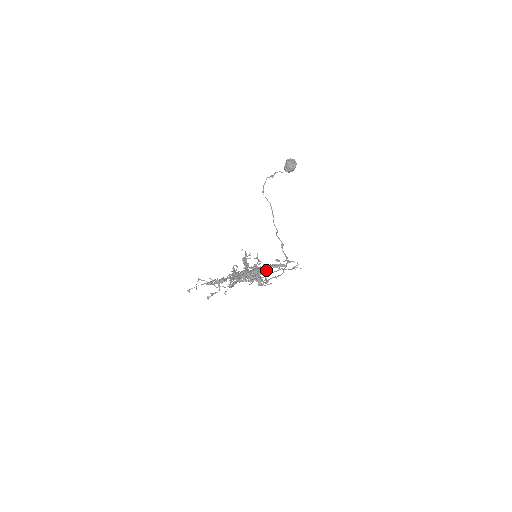
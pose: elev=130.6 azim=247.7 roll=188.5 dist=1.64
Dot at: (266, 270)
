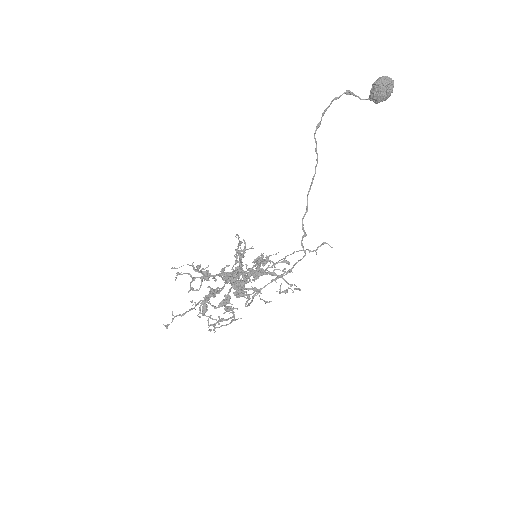
Dot at: (254, 292)
